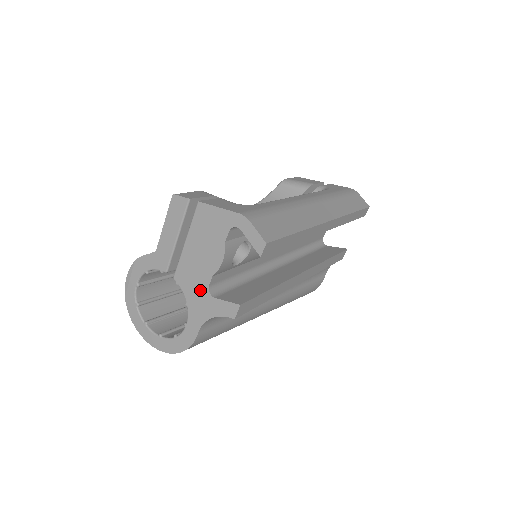
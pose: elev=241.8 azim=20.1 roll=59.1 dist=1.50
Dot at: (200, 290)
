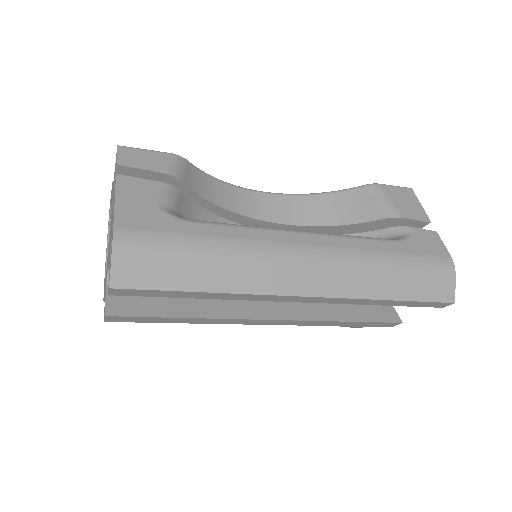
Dot at: (107, 264)
